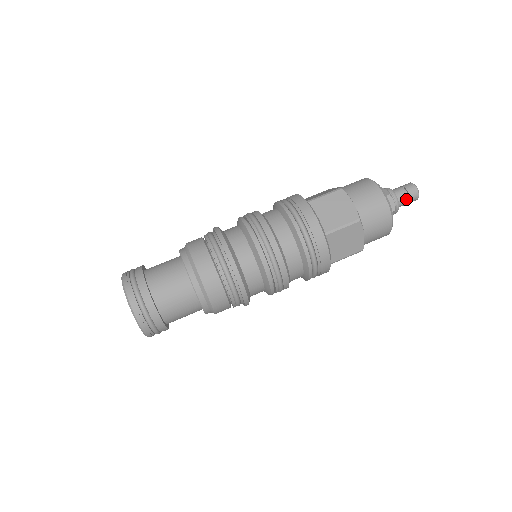
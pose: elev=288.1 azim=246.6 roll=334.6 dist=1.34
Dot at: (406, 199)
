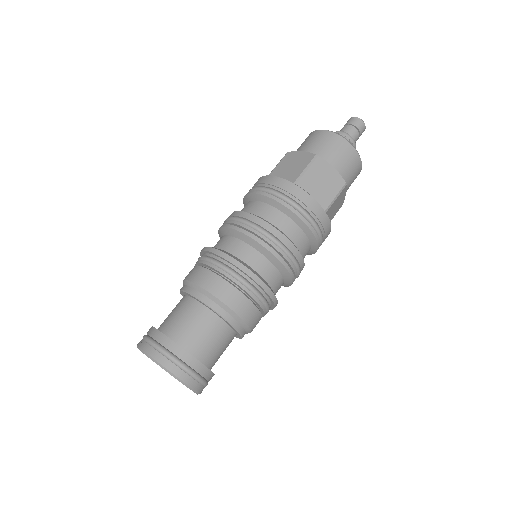
Dot at: (358, 137)
